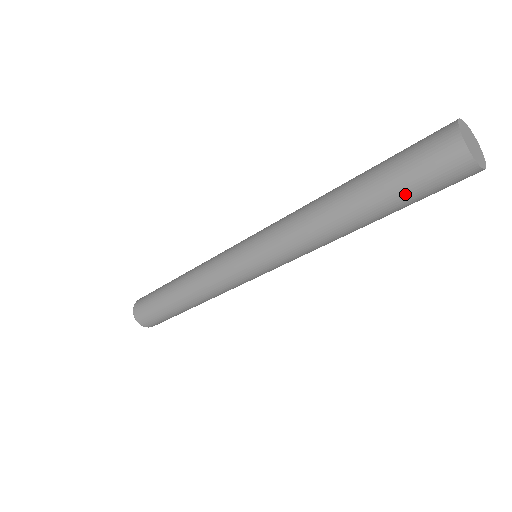
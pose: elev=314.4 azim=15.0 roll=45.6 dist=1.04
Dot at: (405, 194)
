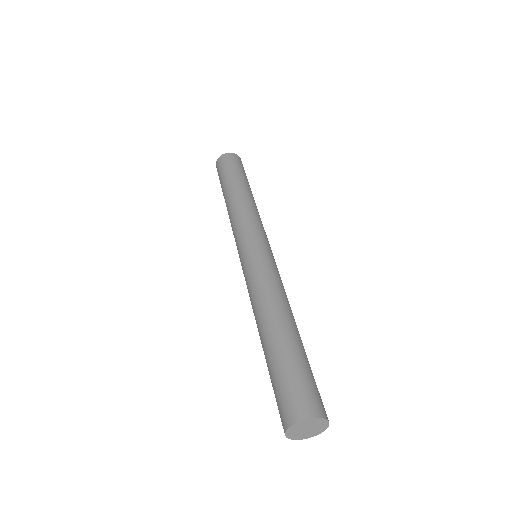
Dot at: (272, 384)
